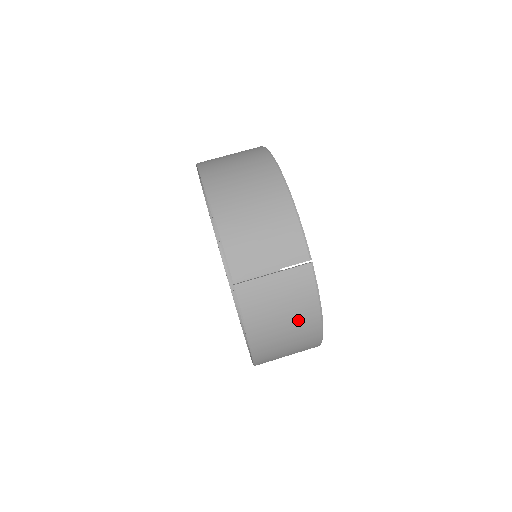
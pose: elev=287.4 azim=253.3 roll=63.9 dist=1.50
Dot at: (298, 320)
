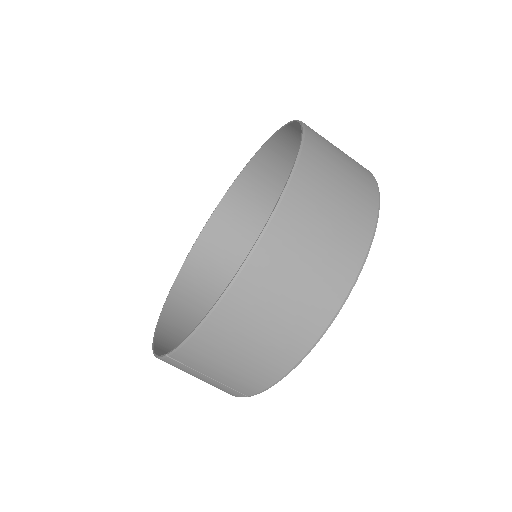
Dot at: occluded
